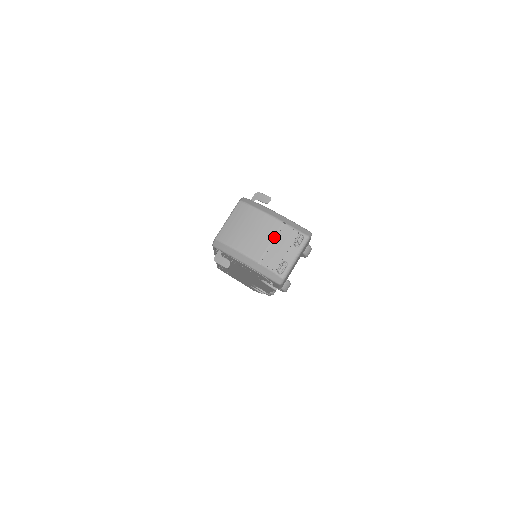
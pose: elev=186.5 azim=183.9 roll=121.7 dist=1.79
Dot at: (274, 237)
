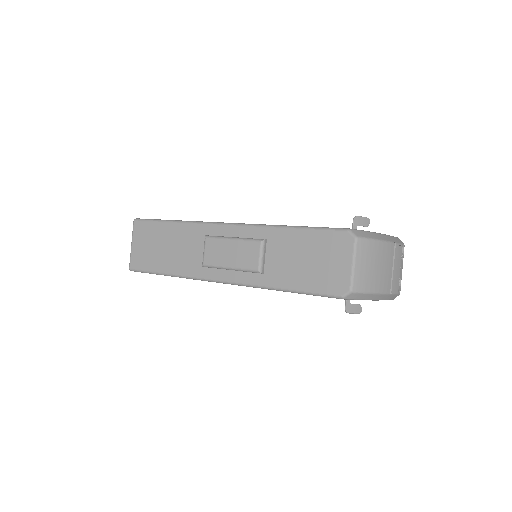
Dot at: occluded
